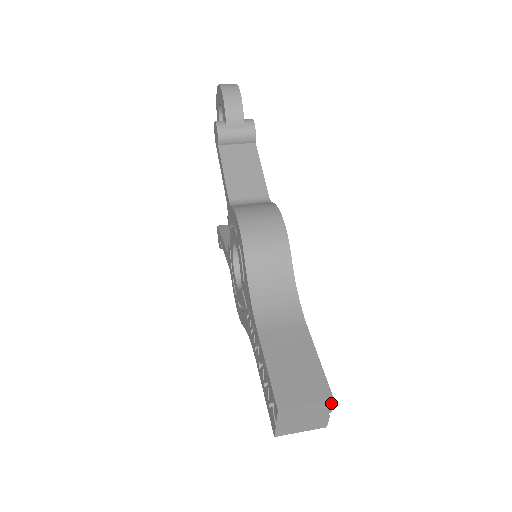
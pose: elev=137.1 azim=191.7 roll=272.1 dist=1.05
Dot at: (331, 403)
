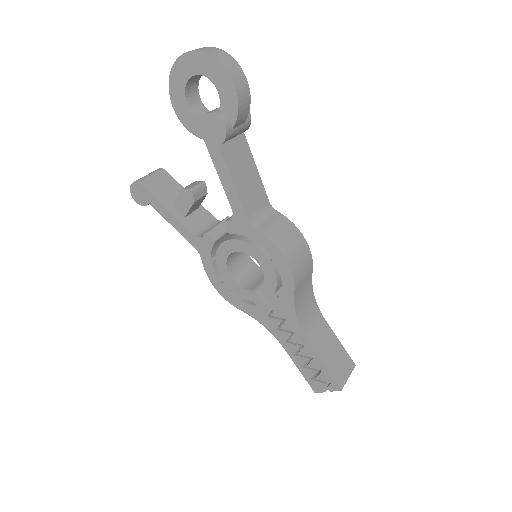
Dot at: (353, 367)
